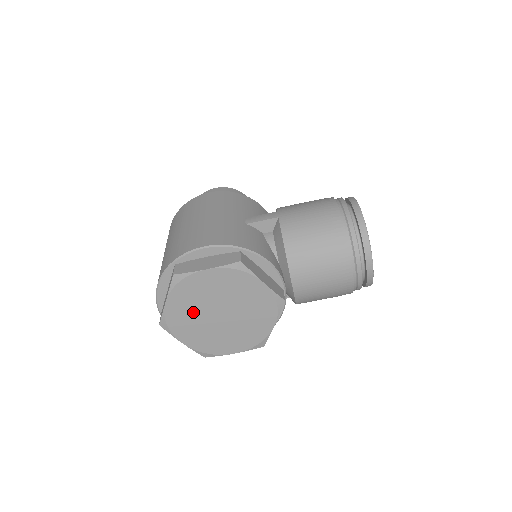
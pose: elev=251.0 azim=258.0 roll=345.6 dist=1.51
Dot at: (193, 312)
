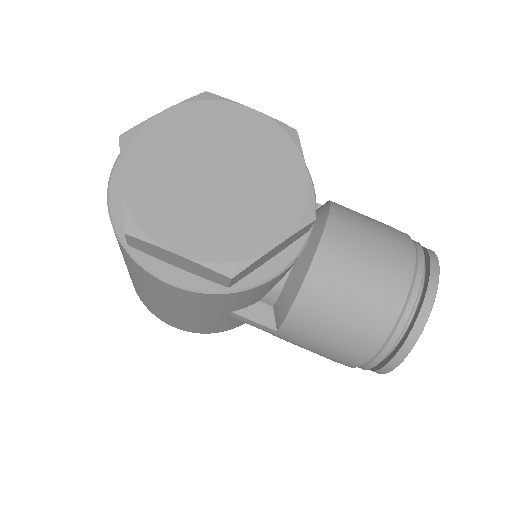
Dot at: (184, 147)
